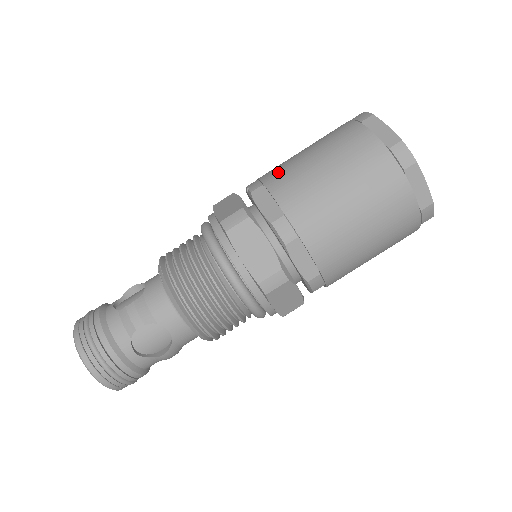
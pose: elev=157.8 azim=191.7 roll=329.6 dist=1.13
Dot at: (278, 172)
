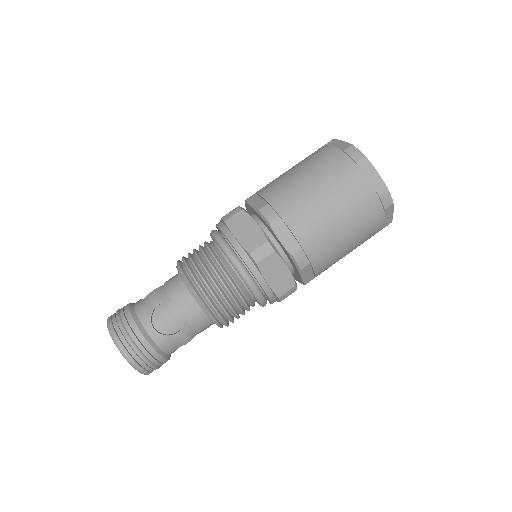
Dot at: (266, 185)
